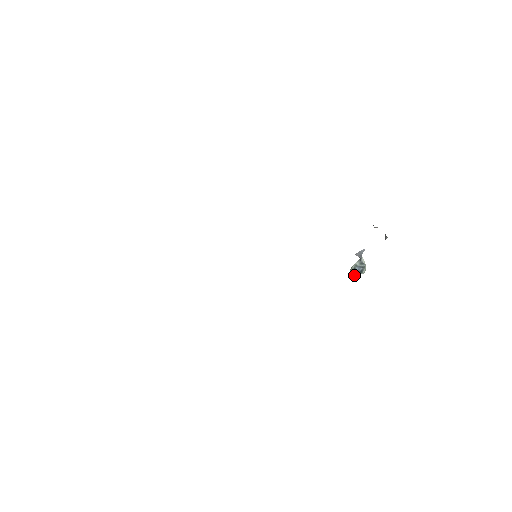
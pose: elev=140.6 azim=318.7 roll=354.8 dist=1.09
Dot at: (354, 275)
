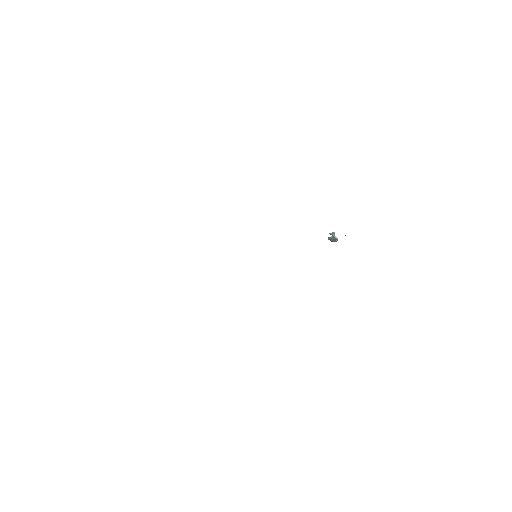
Dot at: (331, 241)
